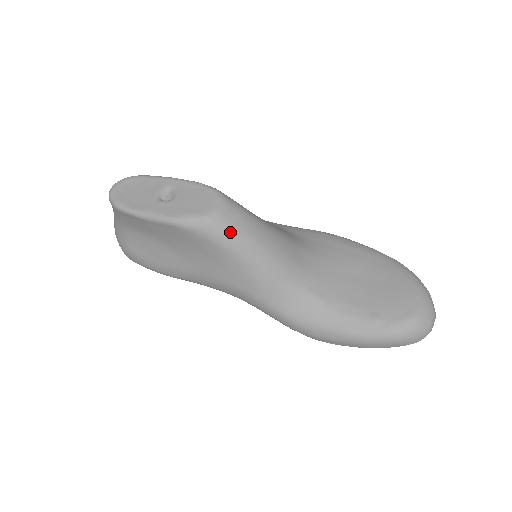
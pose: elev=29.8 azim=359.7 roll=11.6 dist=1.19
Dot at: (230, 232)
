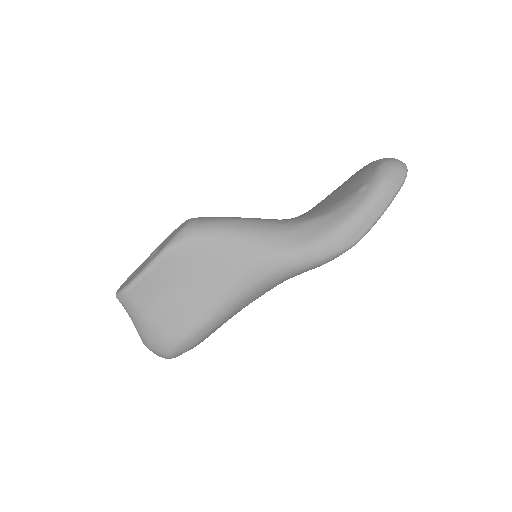
Dot at: (208, 223)
